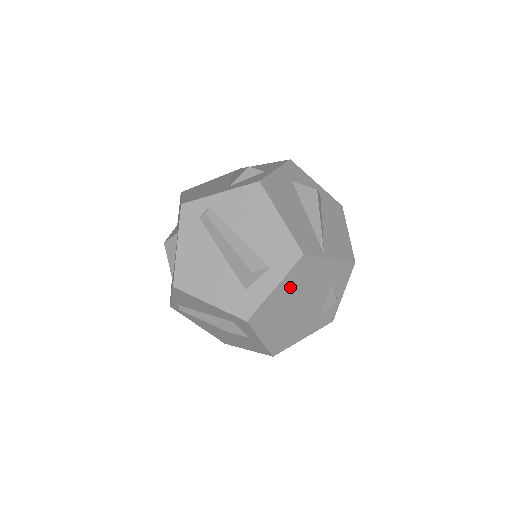
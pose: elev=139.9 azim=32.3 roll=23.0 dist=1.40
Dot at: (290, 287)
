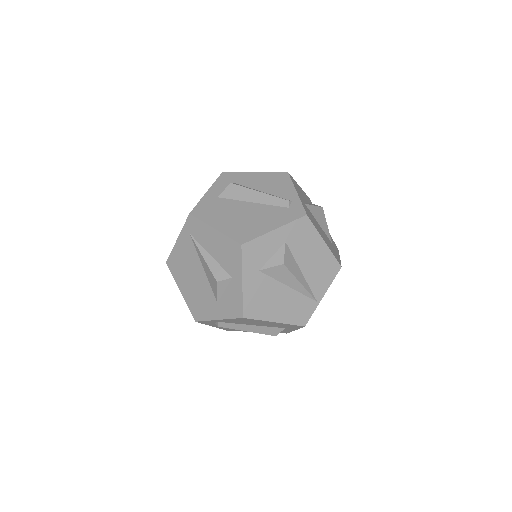
Dot at: occluded
